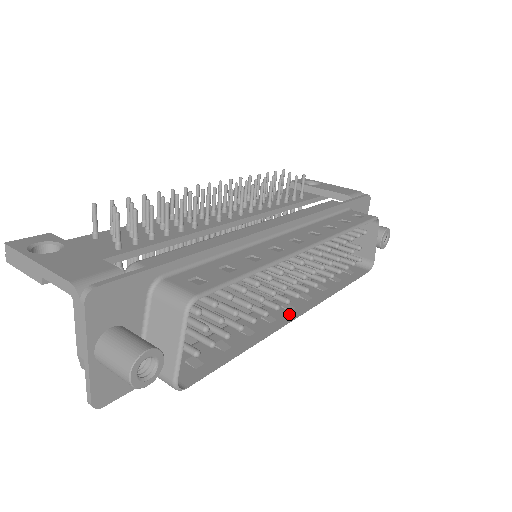
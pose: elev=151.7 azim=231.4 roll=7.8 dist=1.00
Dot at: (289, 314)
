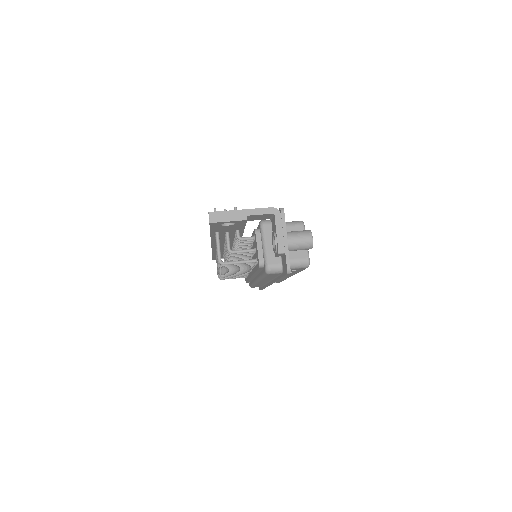
Dot at: occluded
